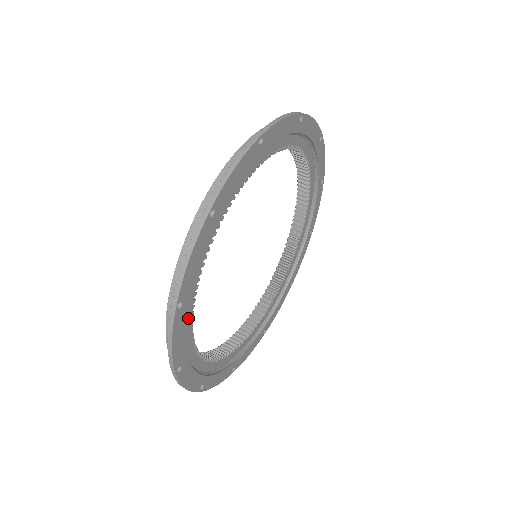
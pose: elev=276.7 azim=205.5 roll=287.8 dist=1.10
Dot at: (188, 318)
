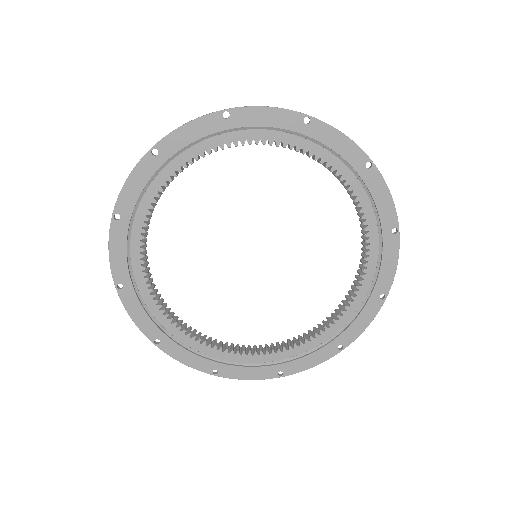
Dot at: (156, 187)
